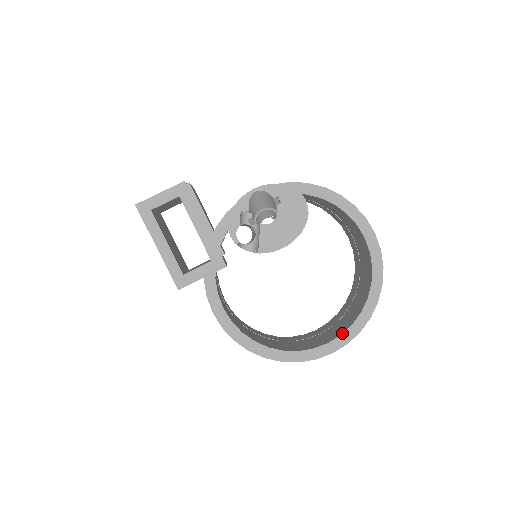
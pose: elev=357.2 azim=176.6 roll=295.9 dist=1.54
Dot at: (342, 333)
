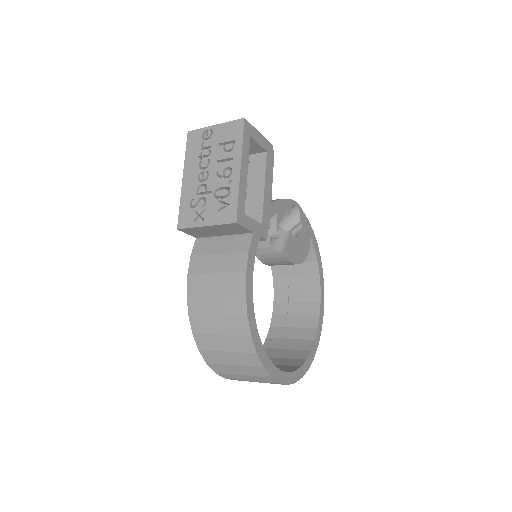
Dot at: (296, 370)
